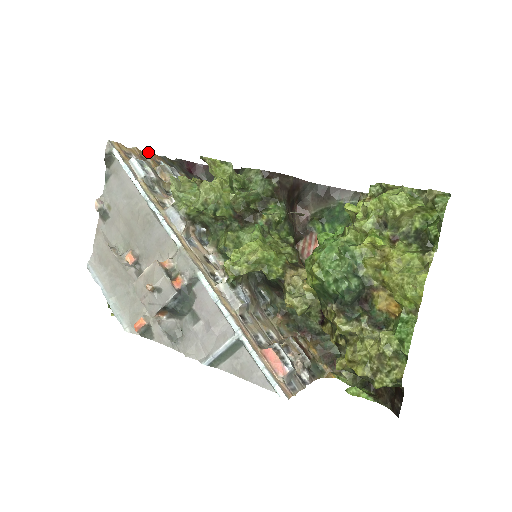
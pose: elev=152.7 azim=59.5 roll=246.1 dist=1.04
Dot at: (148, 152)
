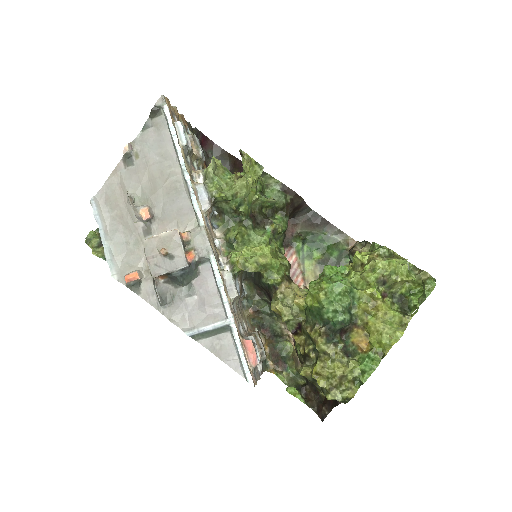
Dot at: (182, 115)
